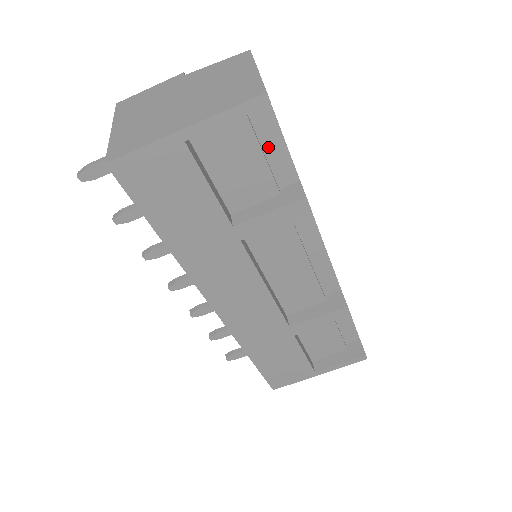
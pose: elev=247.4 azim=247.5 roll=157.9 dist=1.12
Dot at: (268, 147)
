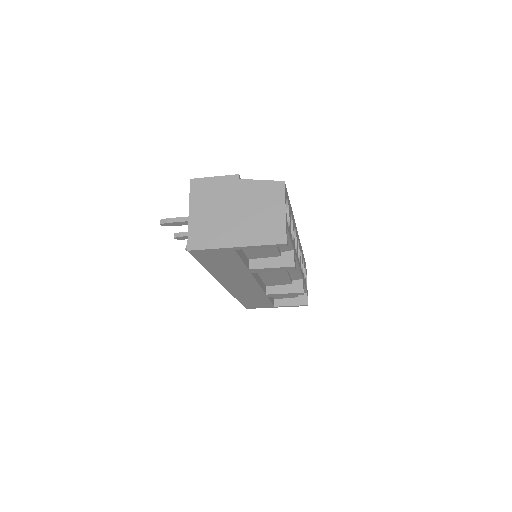
Dot at: occluded
